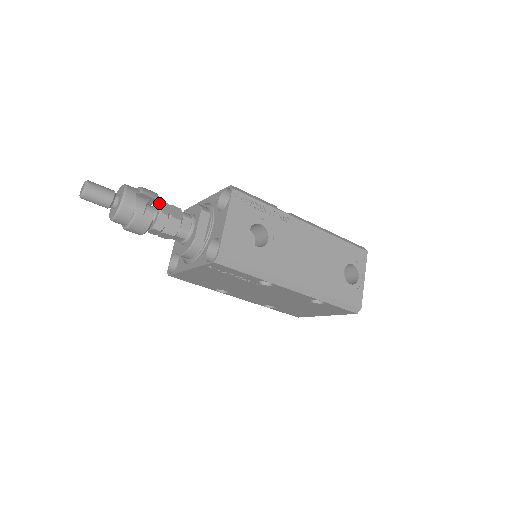
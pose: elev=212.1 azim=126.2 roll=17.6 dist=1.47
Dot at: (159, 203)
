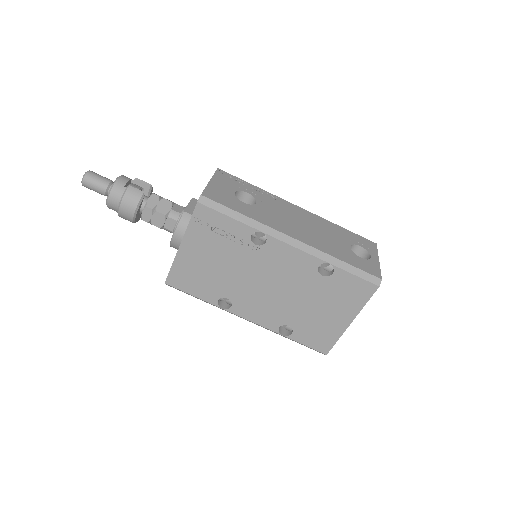
Dot at: occluded
